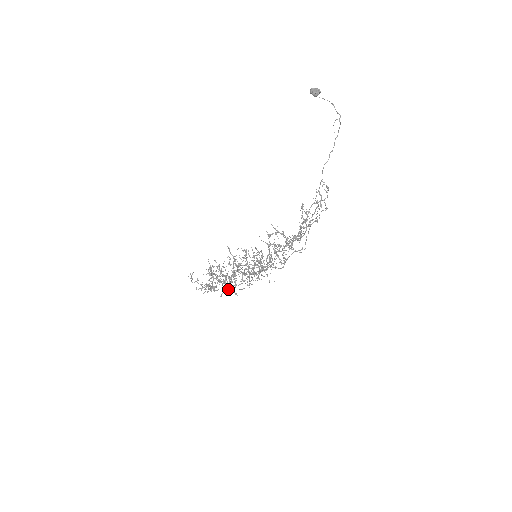
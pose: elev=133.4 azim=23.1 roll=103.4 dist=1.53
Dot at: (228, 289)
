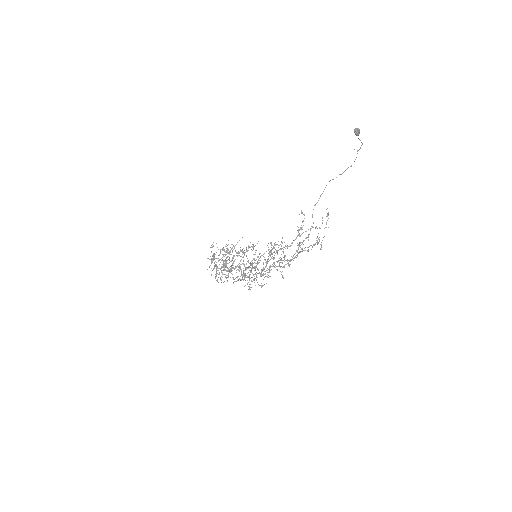
Dot at: occluded
